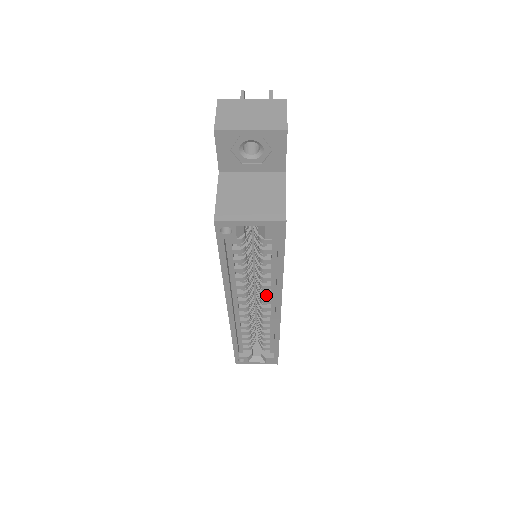
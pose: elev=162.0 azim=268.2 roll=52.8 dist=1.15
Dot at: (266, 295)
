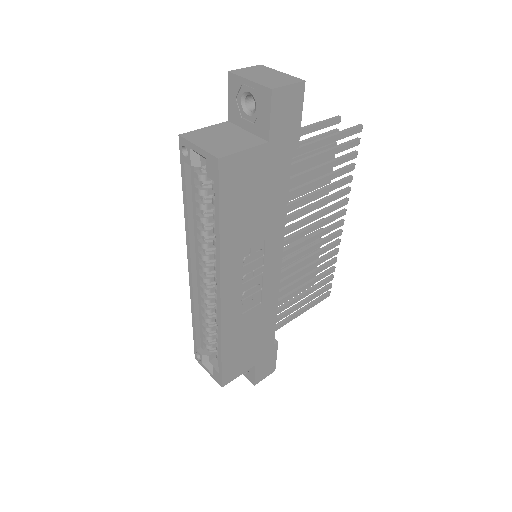
Dot at: occluded
